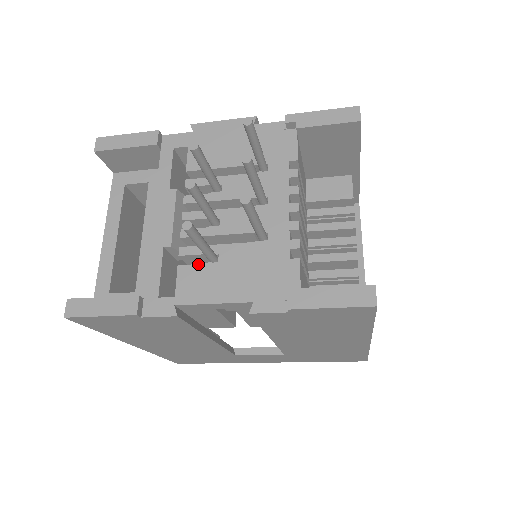
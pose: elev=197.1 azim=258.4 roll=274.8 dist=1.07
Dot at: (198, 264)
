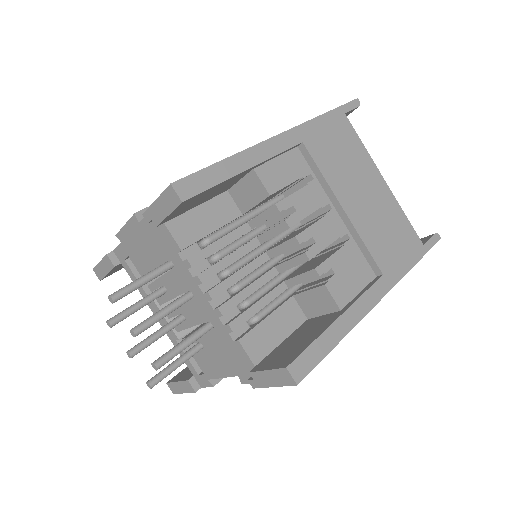
Dot at: occluded
